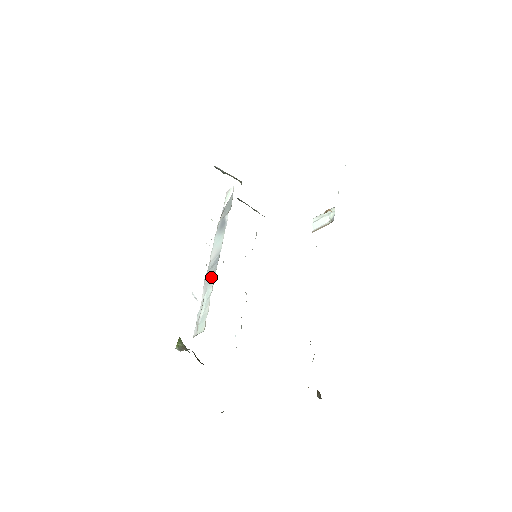
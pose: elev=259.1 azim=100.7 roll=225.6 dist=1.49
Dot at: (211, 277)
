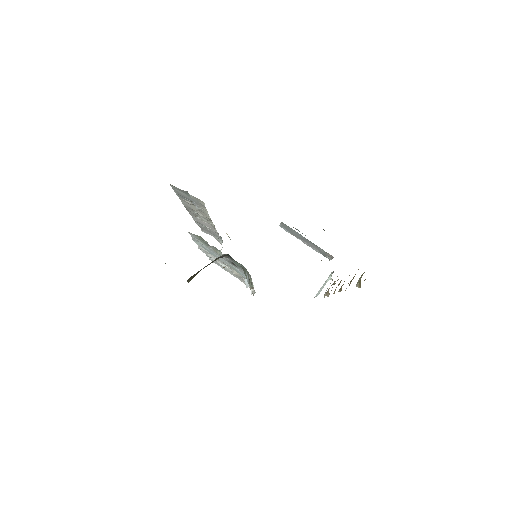
Dot at: occluded
